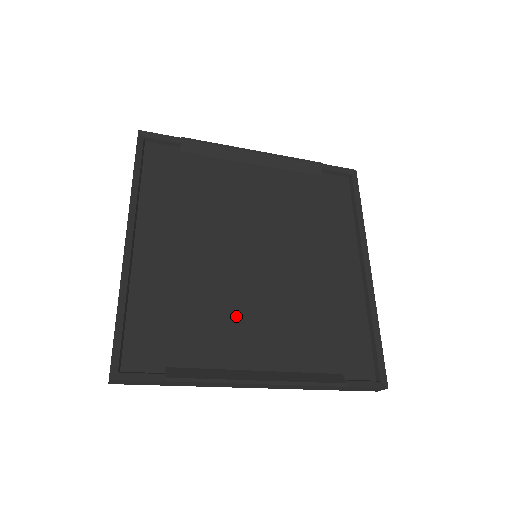
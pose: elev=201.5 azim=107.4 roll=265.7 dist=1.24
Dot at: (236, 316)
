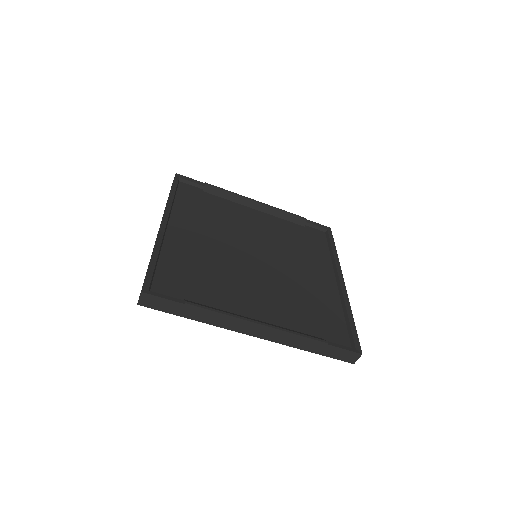
Dot at: (240, 285)
